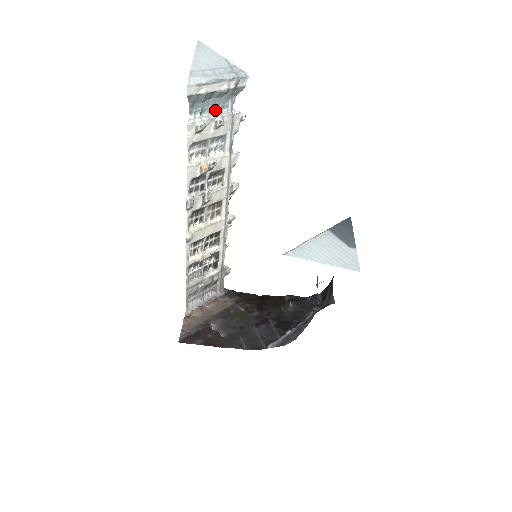
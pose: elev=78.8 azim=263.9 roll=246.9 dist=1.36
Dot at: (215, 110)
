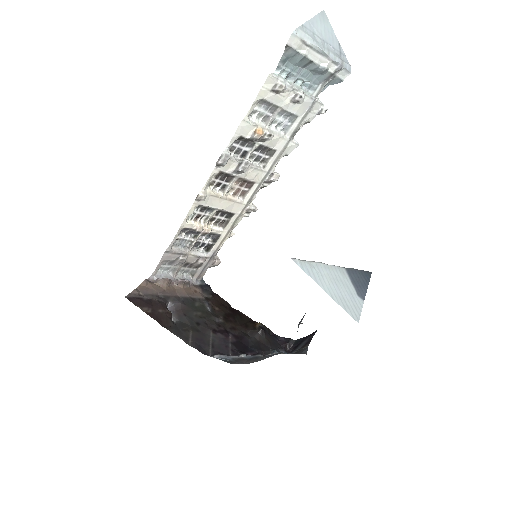
Dot at: (301, 84)
